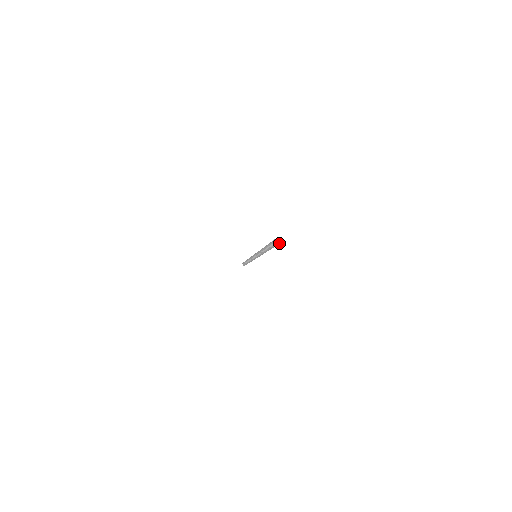
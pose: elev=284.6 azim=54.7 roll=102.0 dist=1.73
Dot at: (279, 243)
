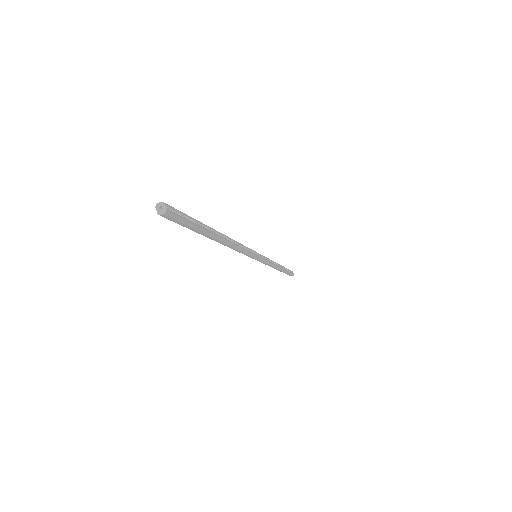
Dot at: (163, 212)
